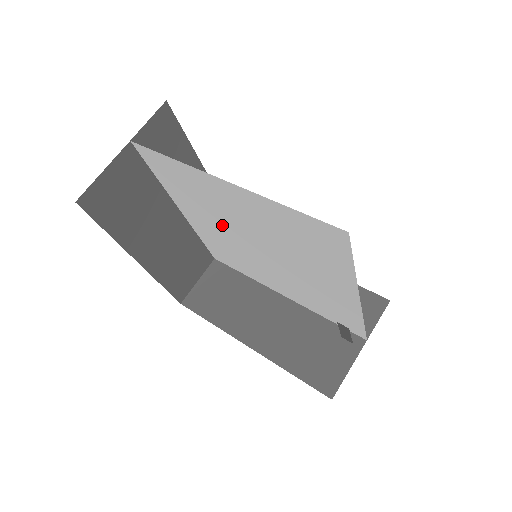
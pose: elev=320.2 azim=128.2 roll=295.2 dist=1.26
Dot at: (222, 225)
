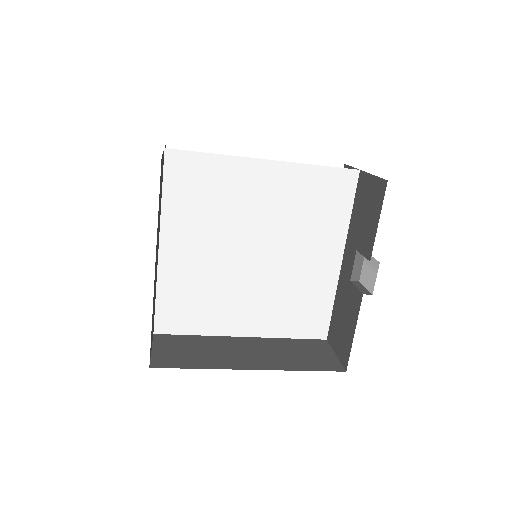
Dot at: (220, 238)
